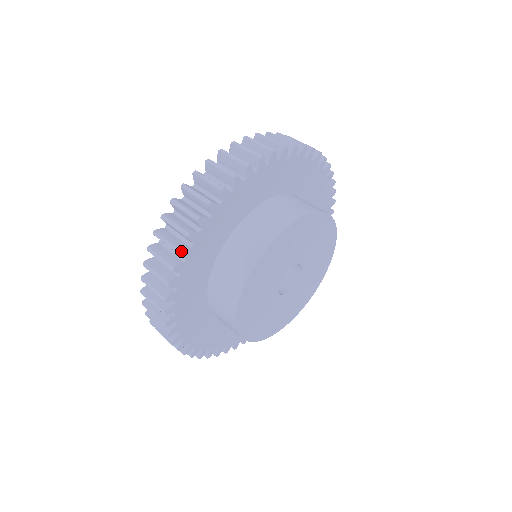
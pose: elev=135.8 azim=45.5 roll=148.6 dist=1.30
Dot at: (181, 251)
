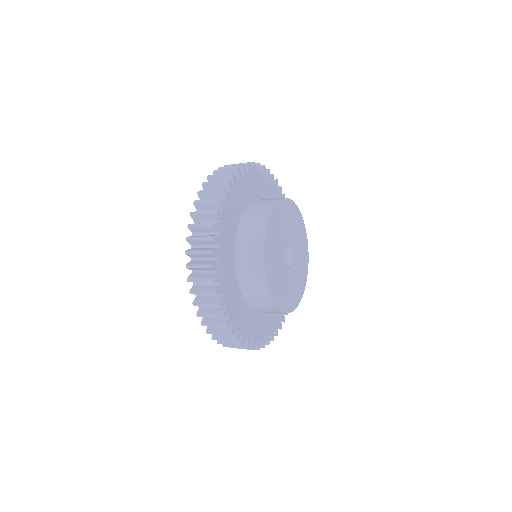
Dot at: (260, 164)
